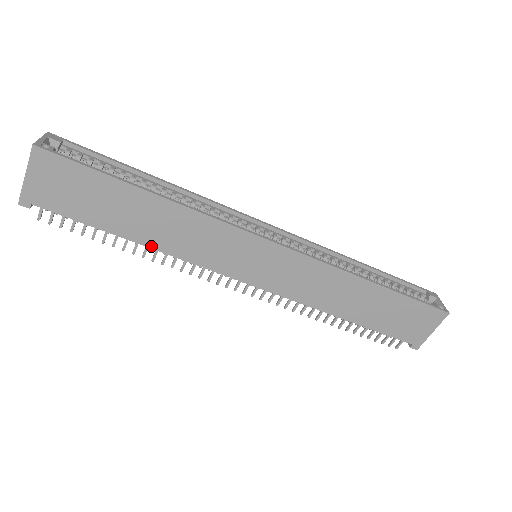
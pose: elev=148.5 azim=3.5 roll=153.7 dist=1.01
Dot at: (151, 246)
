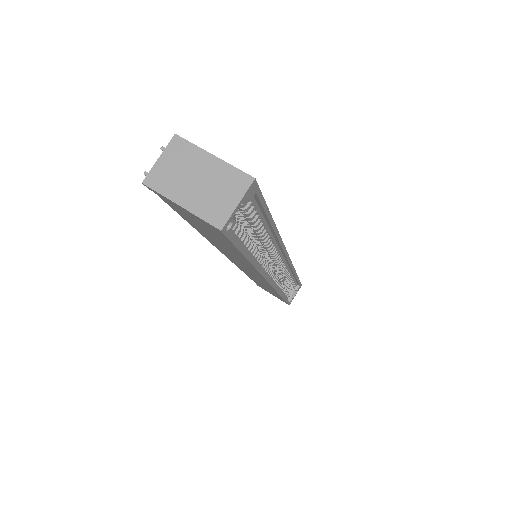
Dot at: (205, 237)
